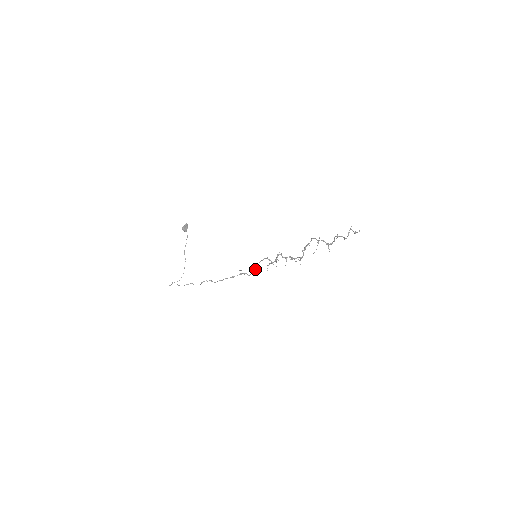
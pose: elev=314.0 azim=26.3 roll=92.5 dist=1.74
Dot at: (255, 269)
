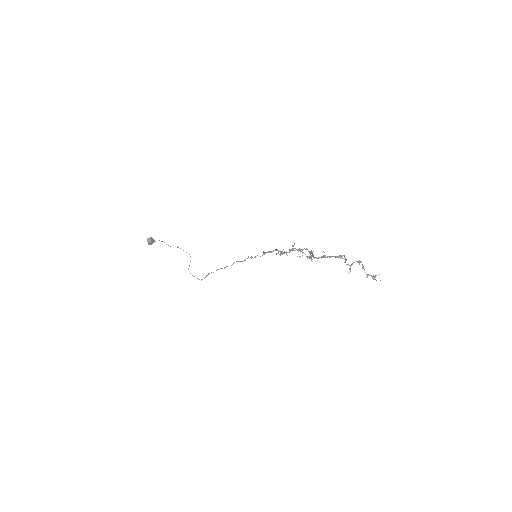
Dot at: (263, 254)
